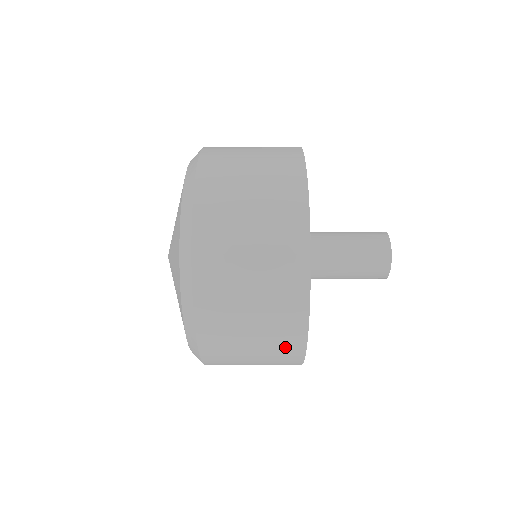
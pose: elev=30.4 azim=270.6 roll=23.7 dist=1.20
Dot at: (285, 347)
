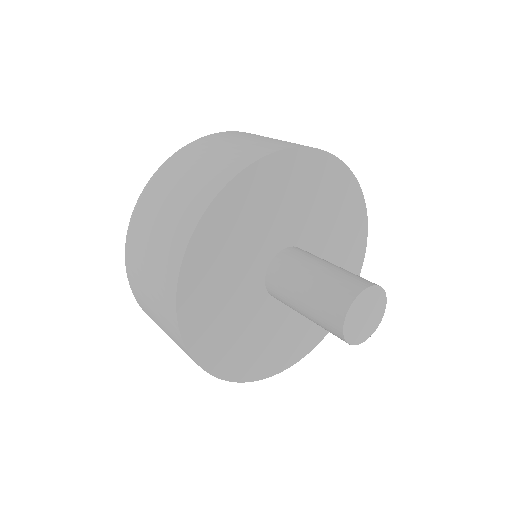
Dot at: occluded
